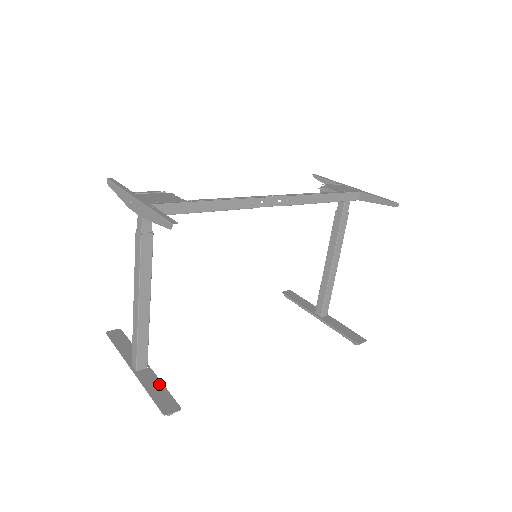
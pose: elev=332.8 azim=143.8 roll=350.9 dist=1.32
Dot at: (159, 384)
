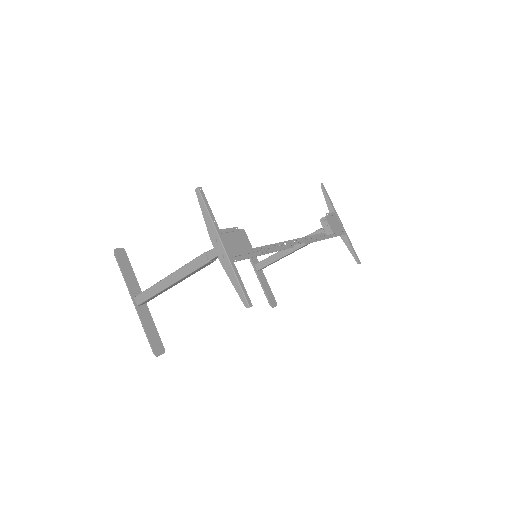
Dot at: (152, 324)
